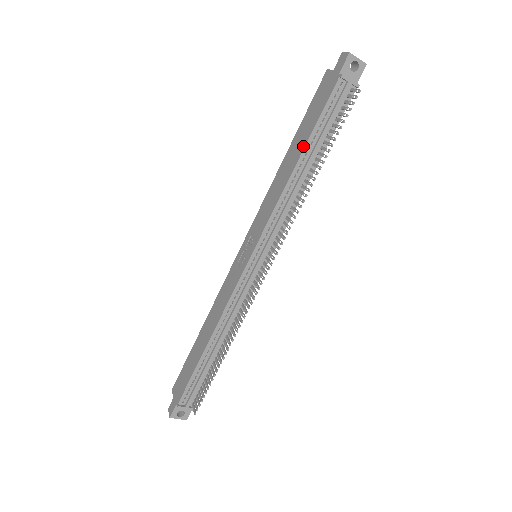
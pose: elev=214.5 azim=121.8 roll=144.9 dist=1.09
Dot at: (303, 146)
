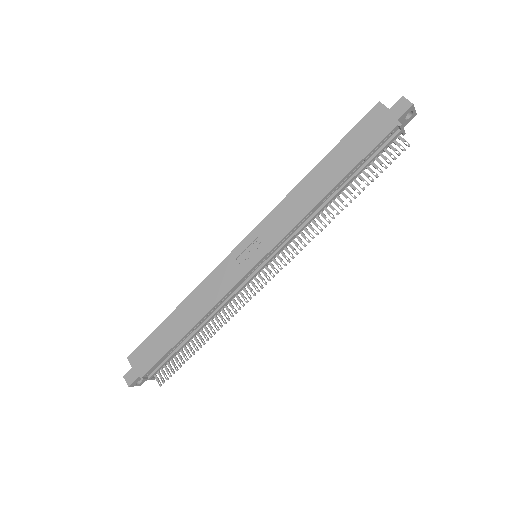
Dot at: (342, 176)
